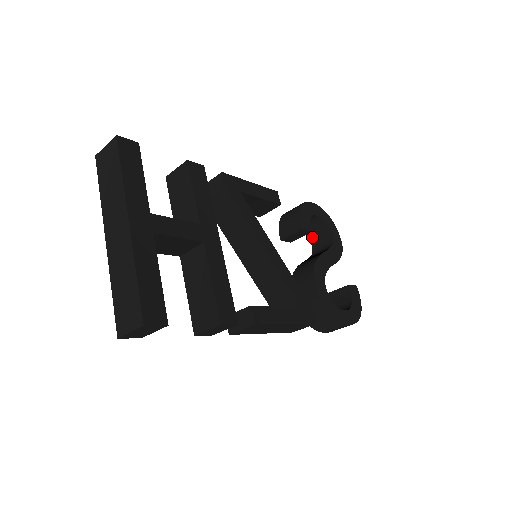
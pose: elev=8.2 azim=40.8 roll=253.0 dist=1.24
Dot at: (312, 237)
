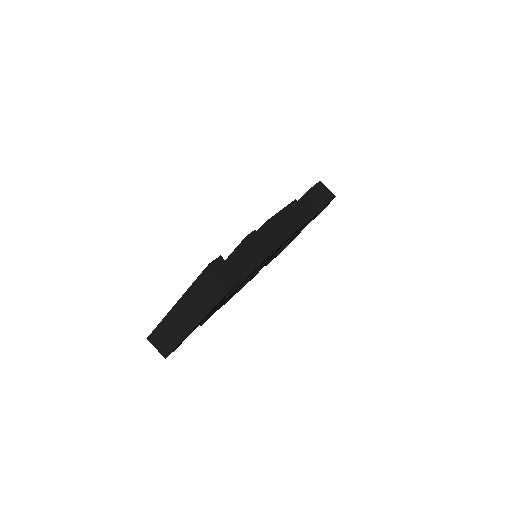
Dot at: occluded
